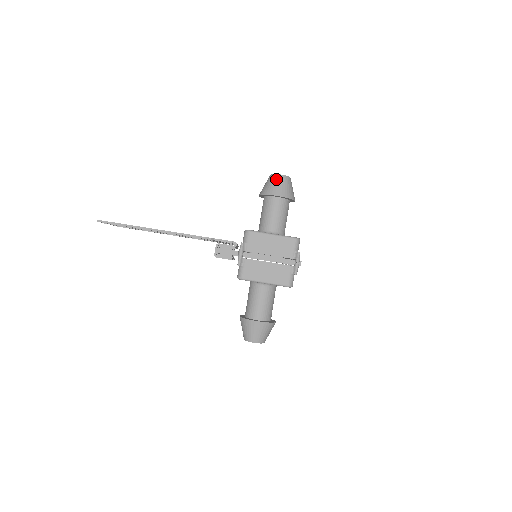
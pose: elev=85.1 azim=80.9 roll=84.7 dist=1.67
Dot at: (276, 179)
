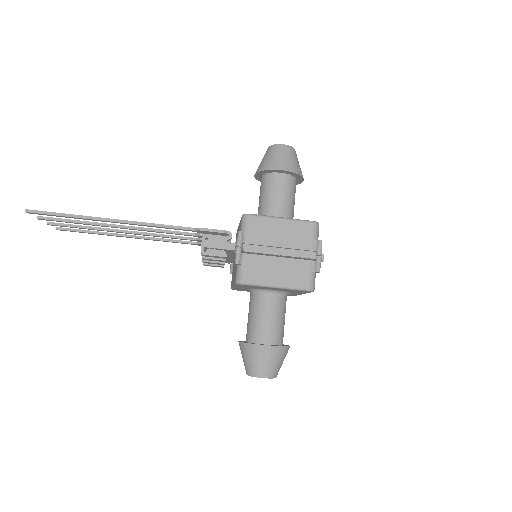
Dot at: (277, 150)
